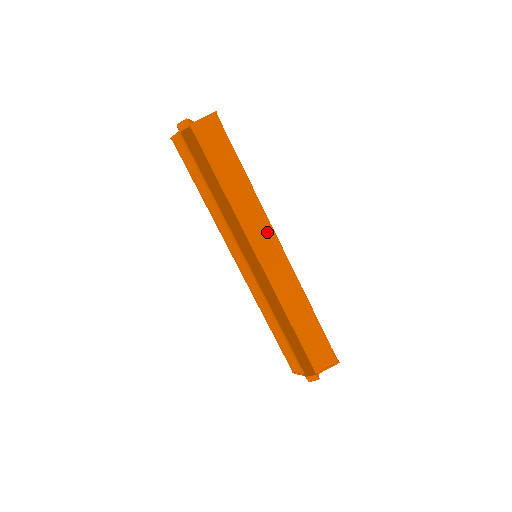
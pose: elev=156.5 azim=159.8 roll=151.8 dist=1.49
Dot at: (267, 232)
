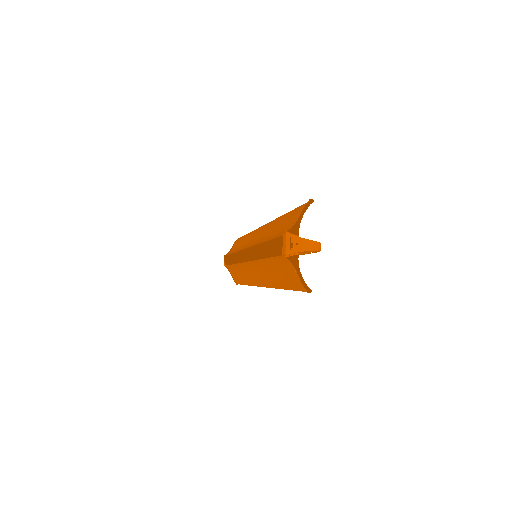
Dot at: occluded
